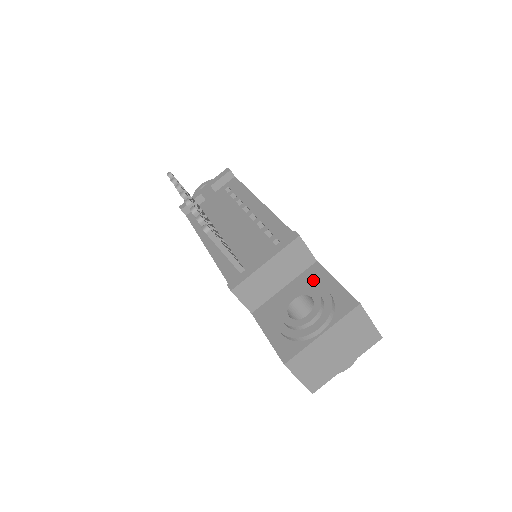
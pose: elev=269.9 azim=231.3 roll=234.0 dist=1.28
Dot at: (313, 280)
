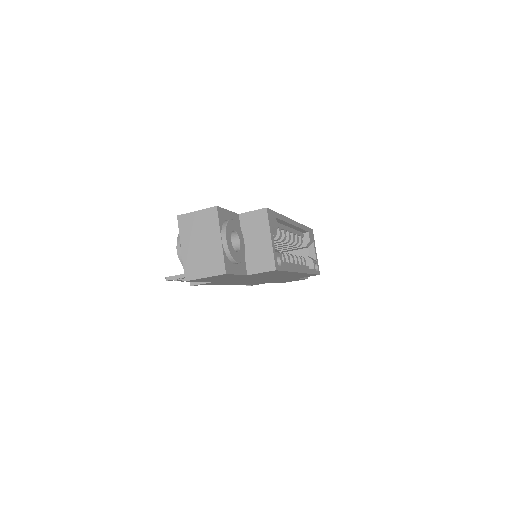
Dot at: occluded
